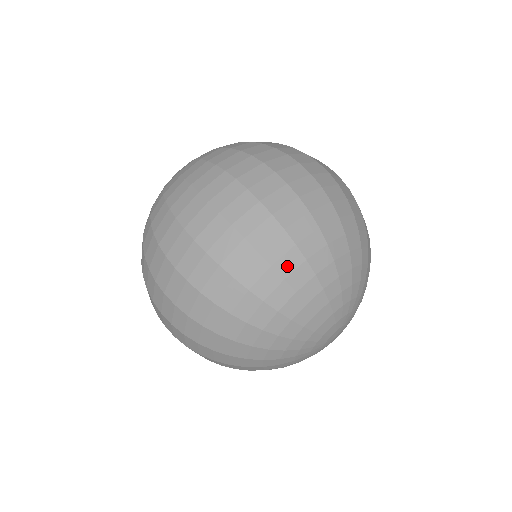
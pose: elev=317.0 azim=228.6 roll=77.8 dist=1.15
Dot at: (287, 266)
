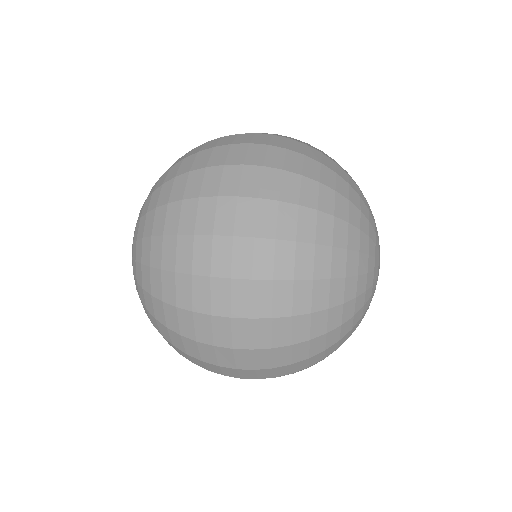
Dot at: (330, 158)
